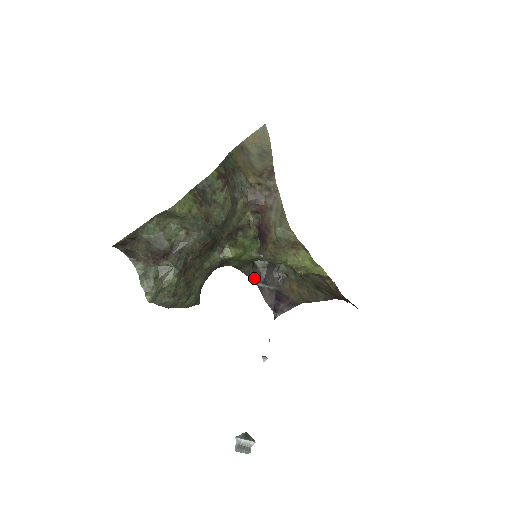
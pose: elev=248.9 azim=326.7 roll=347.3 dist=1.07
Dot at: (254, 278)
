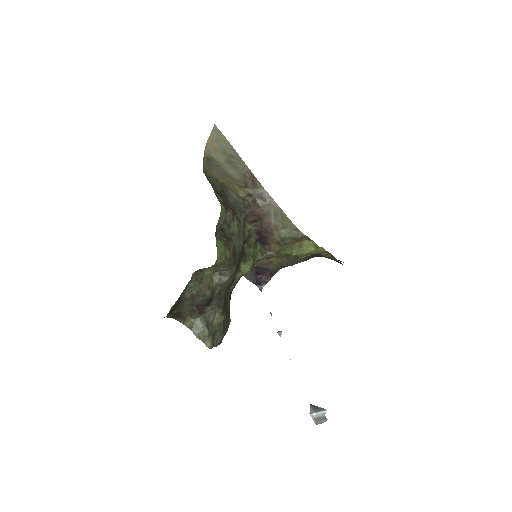
Dot at: occluded
